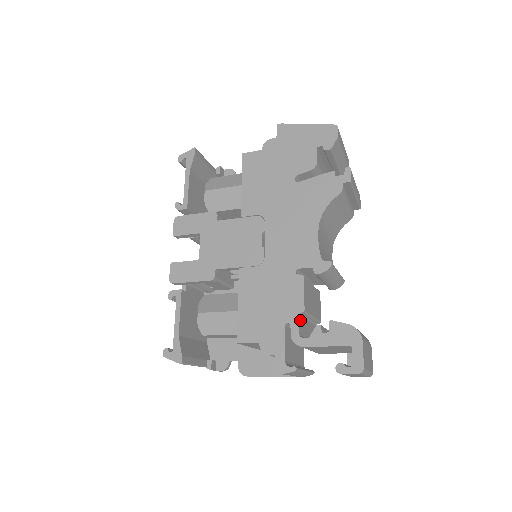
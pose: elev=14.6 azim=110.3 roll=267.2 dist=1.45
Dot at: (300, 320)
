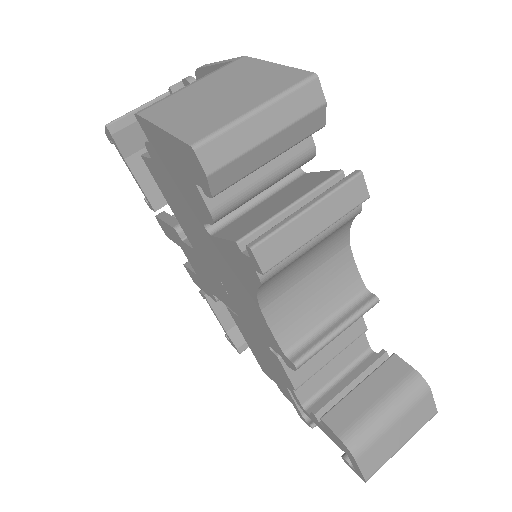
Dot at: (300, 389)
